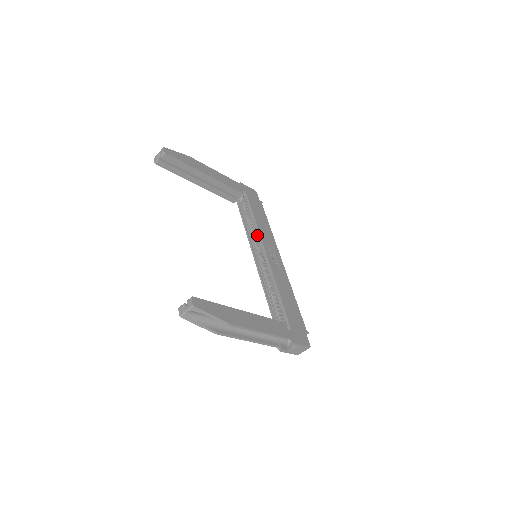
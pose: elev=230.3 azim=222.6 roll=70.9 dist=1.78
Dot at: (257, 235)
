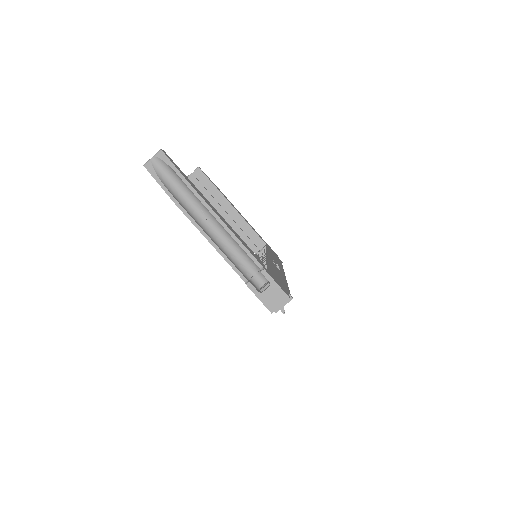
Dot at: occluded
